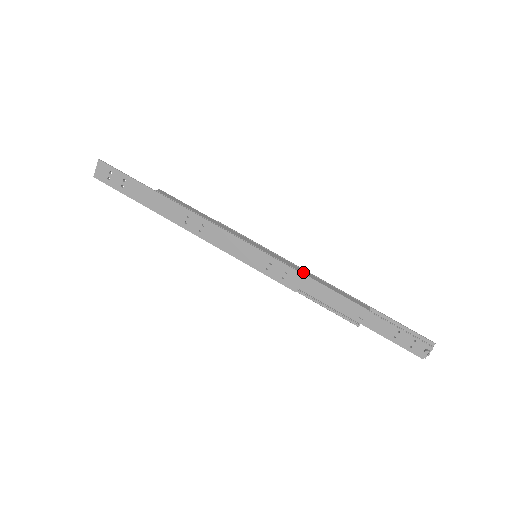
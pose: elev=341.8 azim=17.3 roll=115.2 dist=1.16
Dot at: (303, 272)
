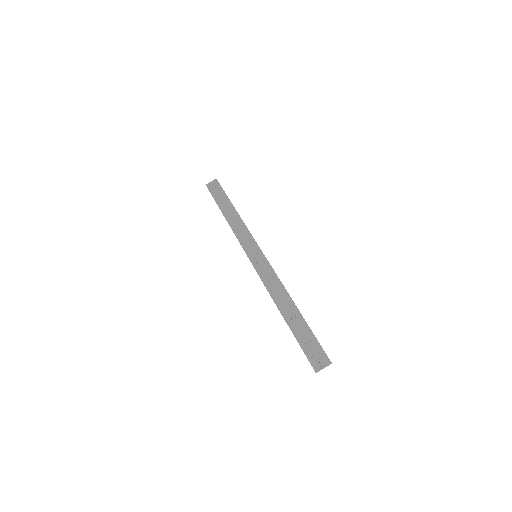
Dot at: occluded
